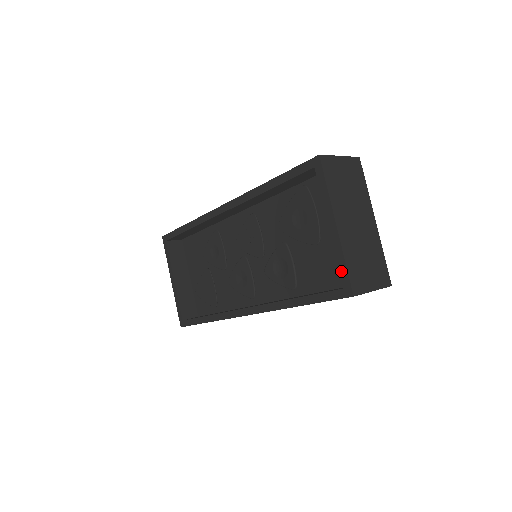
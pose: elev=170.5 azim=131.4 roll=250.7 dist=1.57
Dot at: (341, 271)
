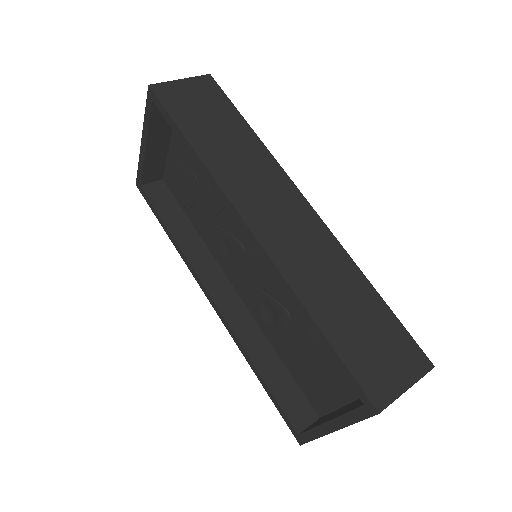
Dot at: (306, 434)
